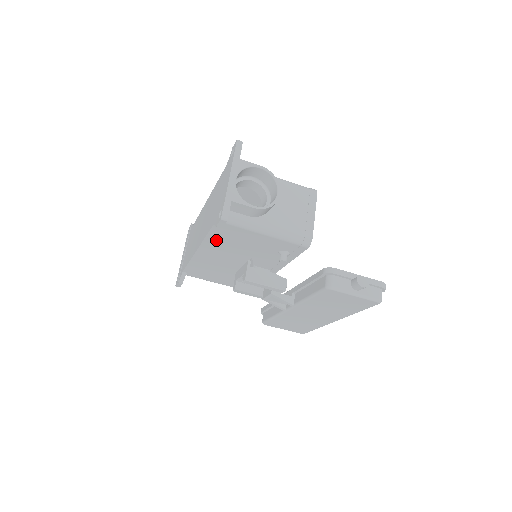
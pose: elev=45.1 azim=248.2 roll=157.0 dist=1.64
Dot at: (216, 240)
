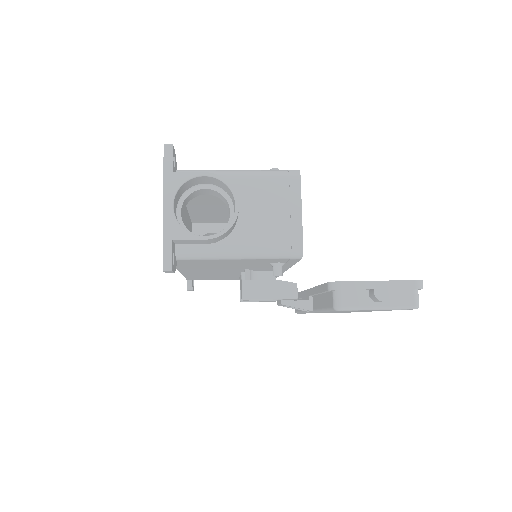
Dot at: (189, 266)
